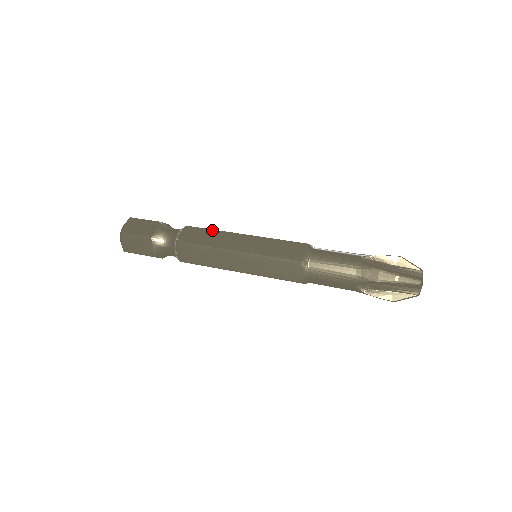
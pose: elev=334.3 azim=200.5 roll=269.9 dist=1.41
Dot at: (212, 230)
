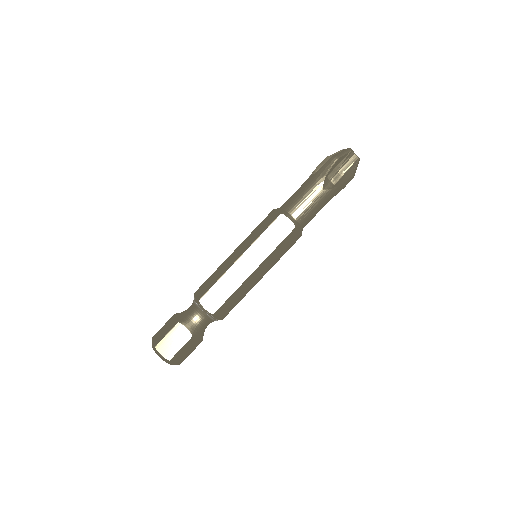
Dot at: (213, 273)
